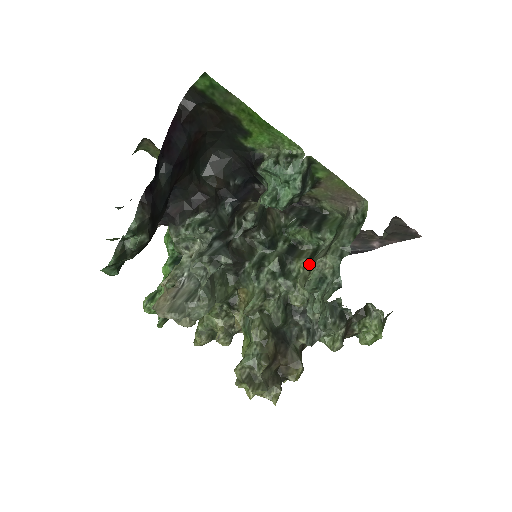
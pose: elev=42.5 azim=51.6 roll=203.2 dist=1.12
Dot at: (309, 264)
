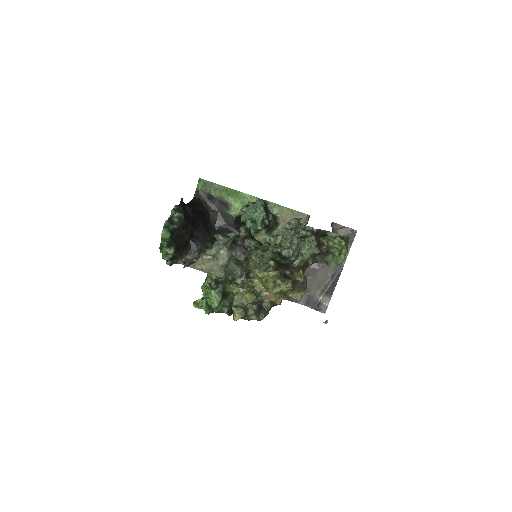
Dot at: occluded
